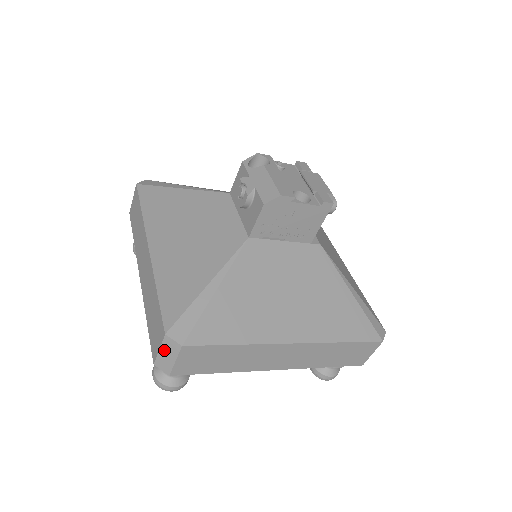
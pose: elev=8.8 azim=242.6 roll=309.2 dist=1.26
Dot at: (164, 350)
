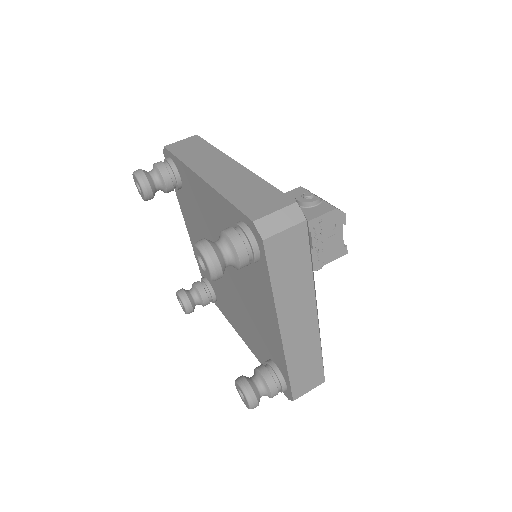
Dot at: (281, 214)
